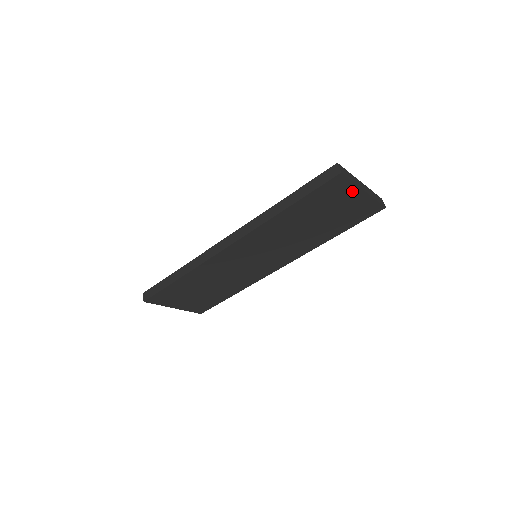
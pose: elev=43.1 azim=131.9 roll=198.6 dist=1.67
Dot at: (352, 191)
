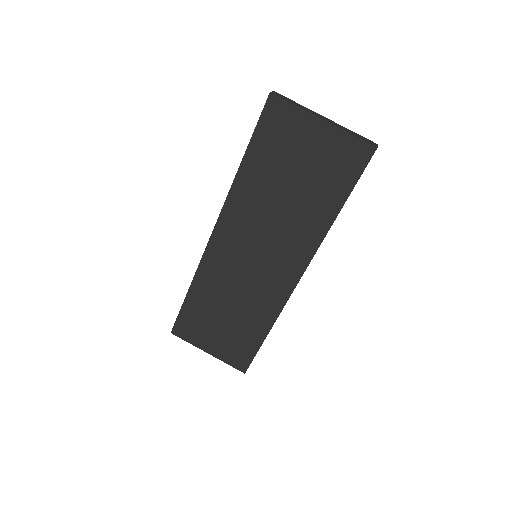
Dot at: (305, 122)
